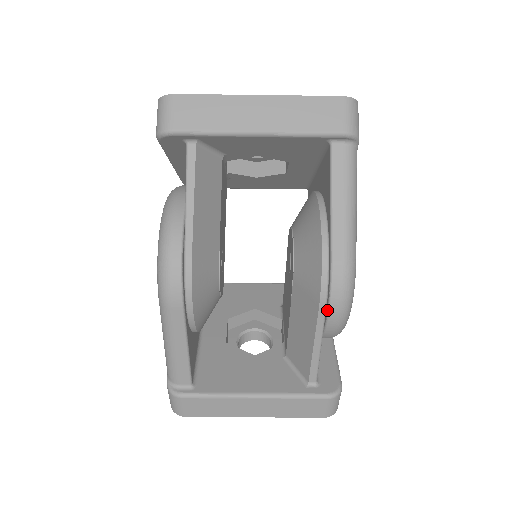
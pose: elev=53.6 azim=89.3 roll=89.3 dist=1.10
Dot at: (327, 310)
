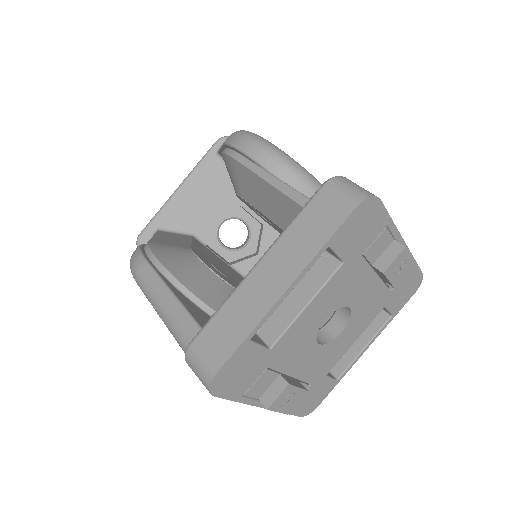
Dot at: (241, 153)
